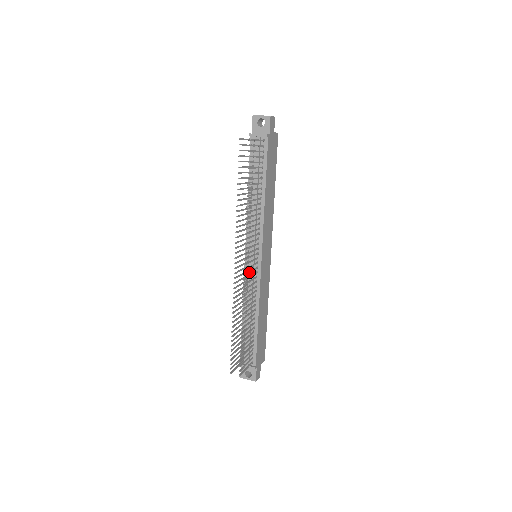
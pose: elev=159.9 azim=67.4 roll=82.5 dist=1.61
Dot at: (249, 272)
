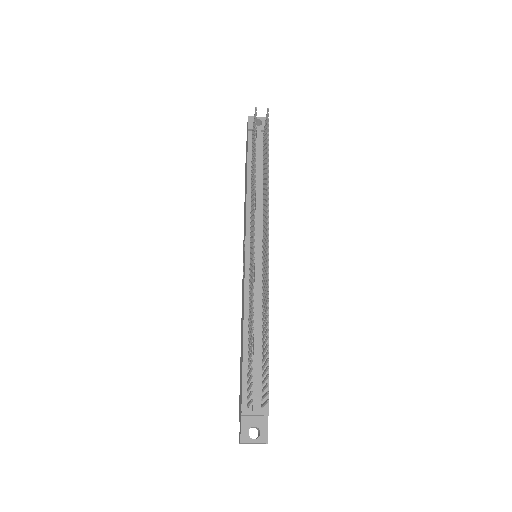
Dot at: (266, 252)
